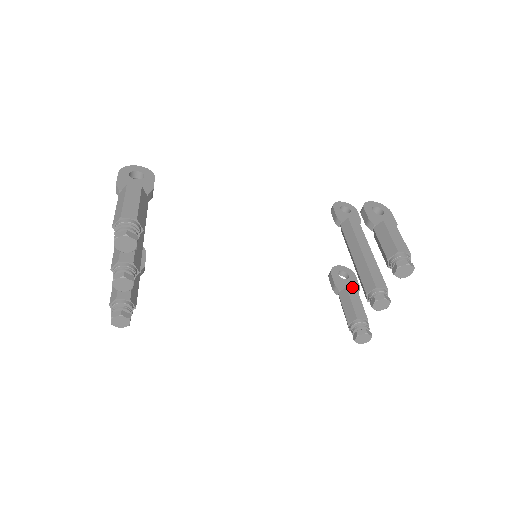
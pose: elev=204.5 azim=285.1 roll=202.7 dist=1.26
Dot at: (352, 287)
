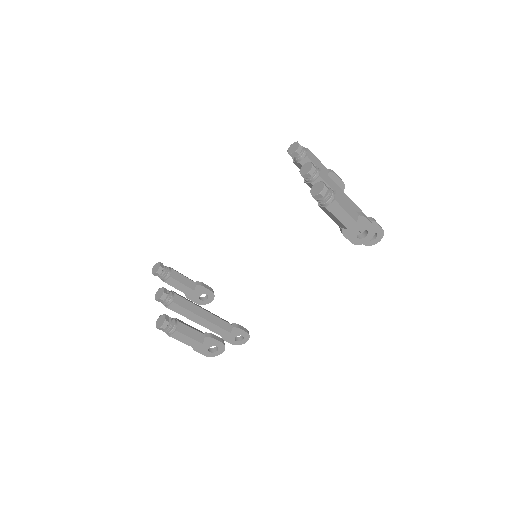
Dot at: occluded
